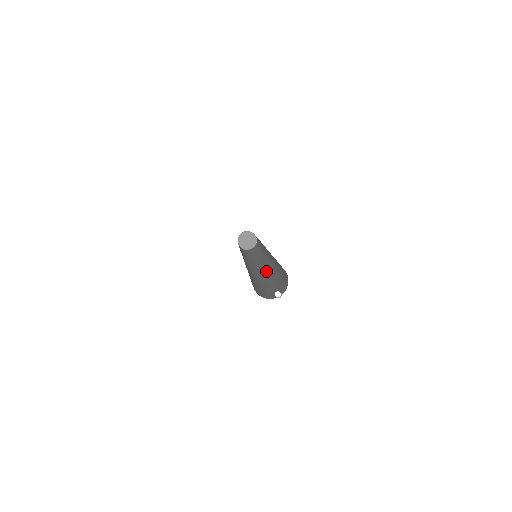
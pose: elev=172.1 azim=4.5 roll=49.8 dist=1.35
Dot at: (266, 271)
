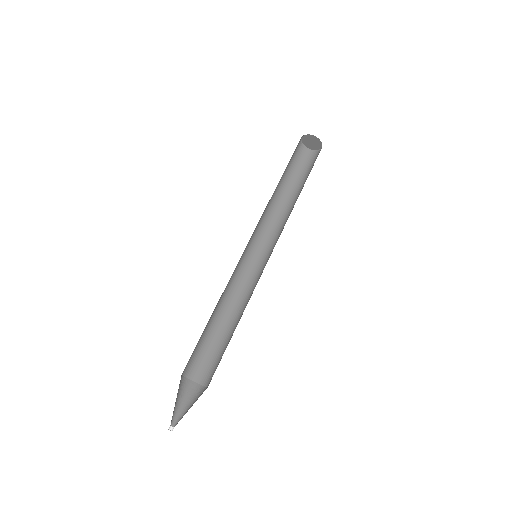
Dot at: (251, 289)
